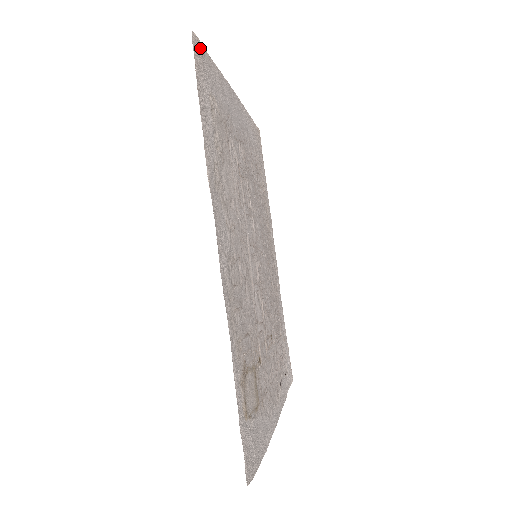
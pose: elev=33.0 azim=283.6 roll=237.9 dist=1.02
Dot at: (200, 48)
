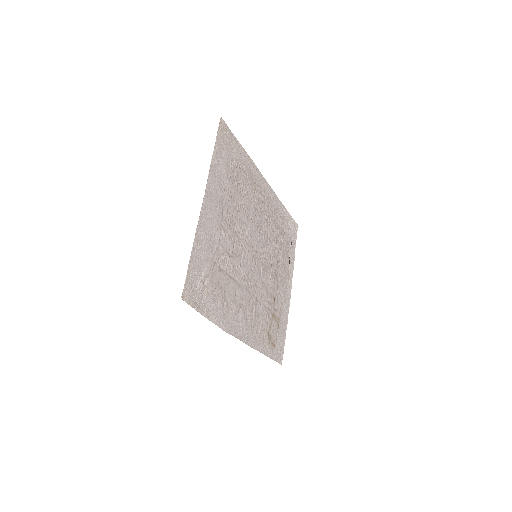
Dot at: (187, 287)
